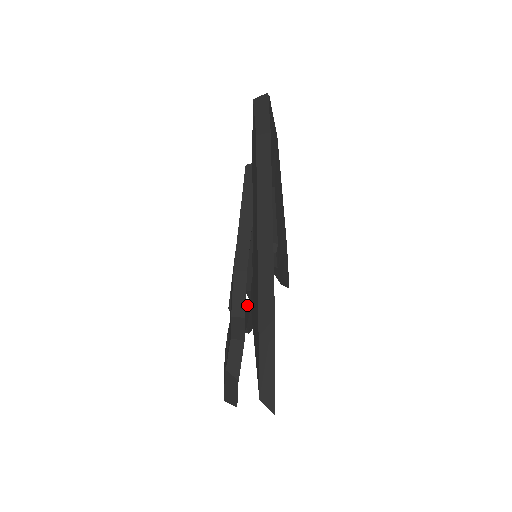
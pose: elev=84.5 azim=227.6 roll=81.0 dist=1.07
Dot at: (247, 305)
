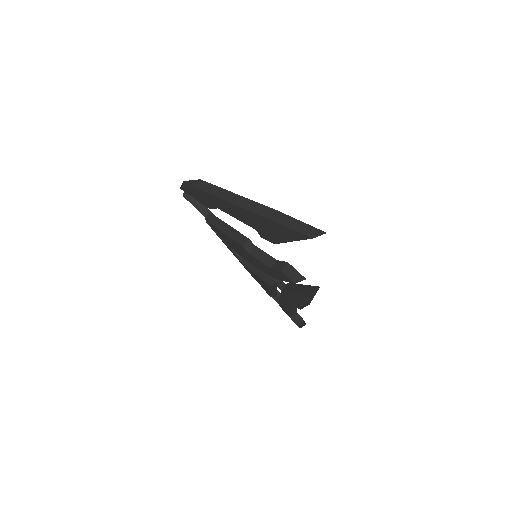
Dot at: occluded
